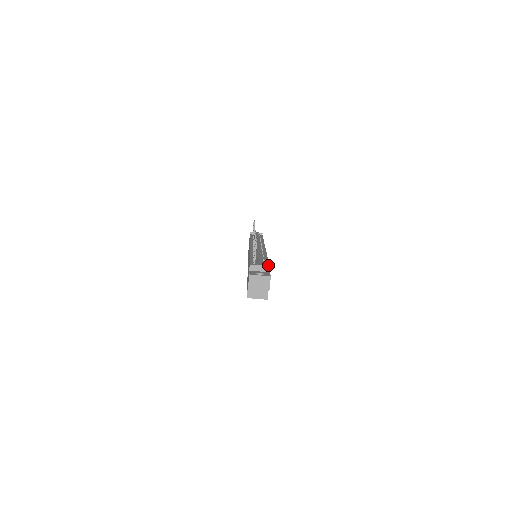
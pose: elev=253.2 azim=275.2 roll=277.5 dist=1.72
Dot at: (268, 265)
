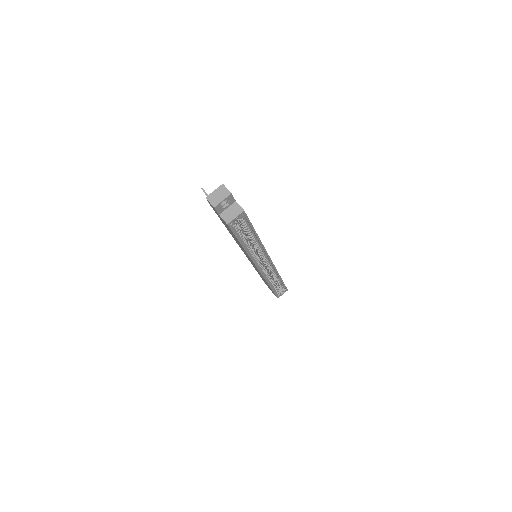
Dot at: occluded
